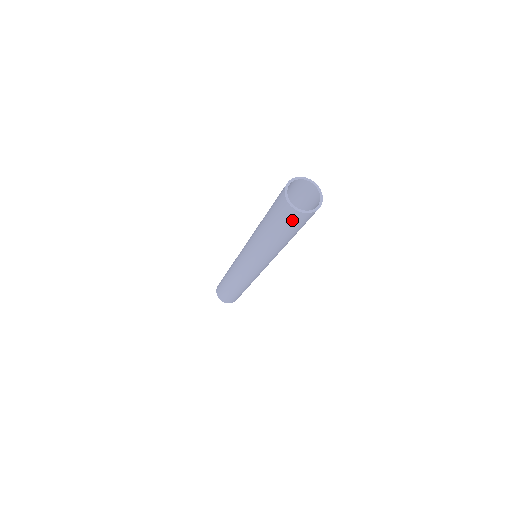
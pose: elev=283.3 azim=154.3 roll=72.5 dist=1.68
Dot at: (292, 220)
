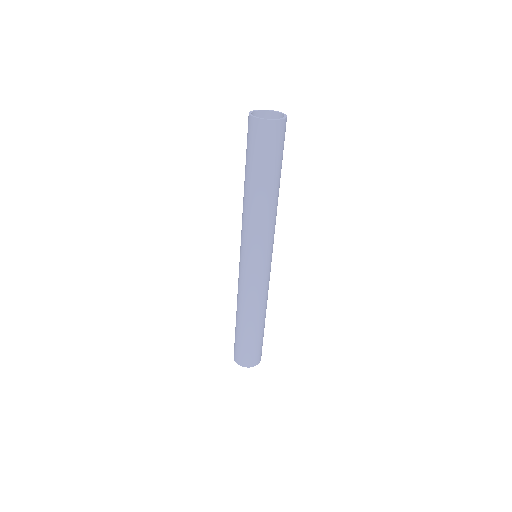
Dot at: (253, 137)
